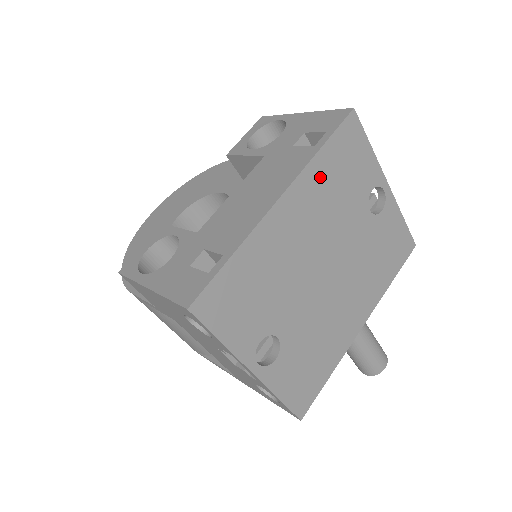
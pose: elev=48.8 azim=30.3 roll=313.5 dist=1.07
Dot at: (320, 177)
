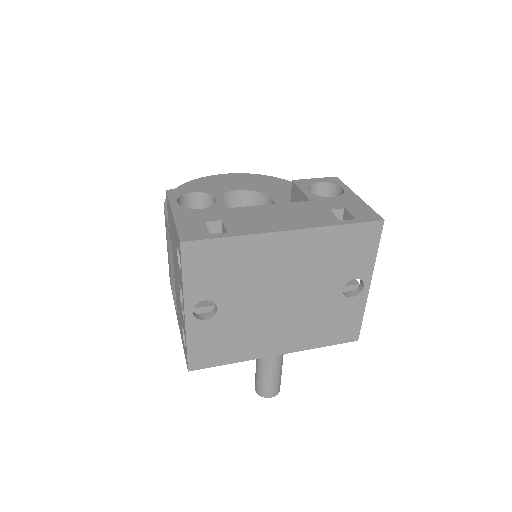
Dot at: (326, 241)
